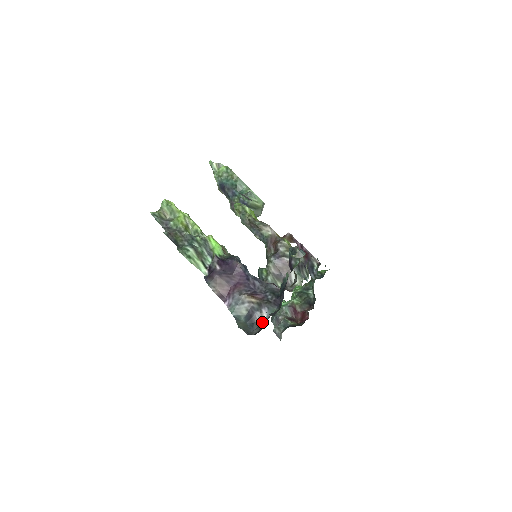
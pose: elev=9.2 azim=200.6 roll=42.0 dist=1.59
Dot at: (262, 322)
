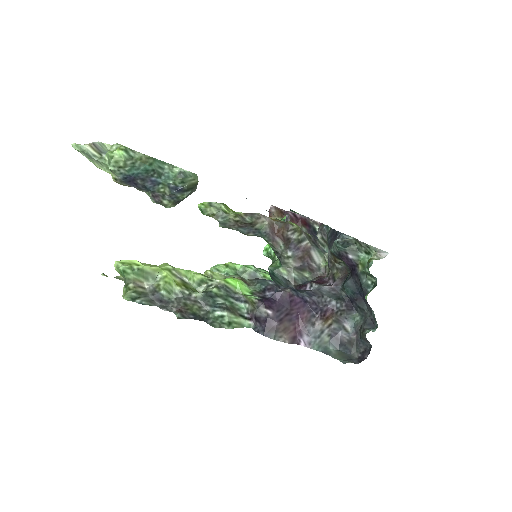
Dot at: (350, 337)
